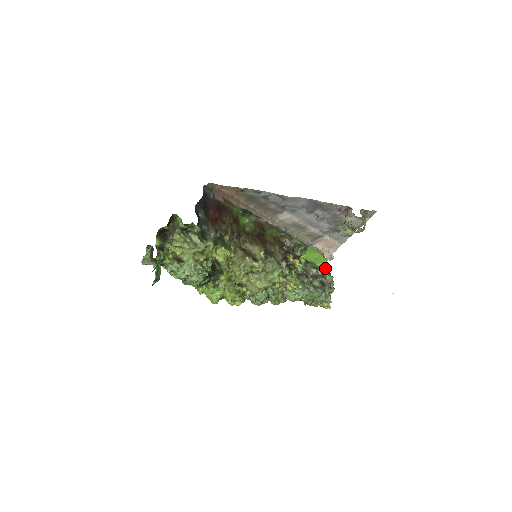
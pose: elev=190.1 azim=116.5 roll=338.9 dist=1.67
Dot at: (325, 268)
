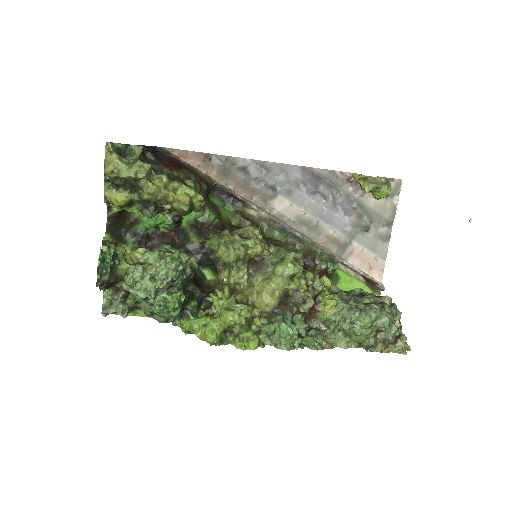
Dot at: occluded
